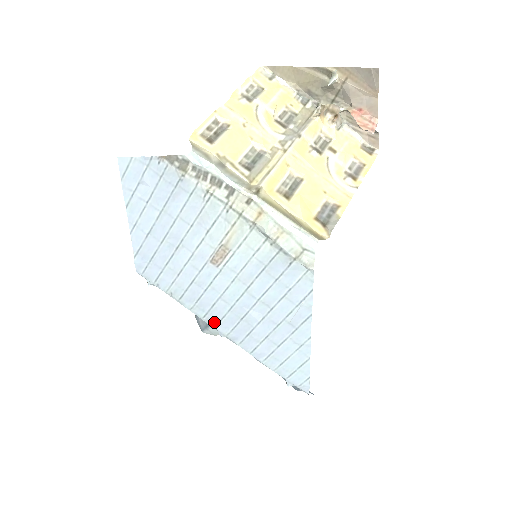
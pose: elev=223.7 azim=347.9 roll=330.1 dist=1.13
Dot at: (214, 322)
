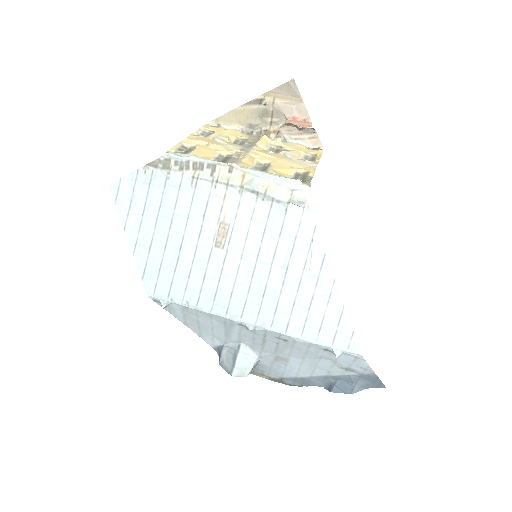
Dot at: (238, 315)
